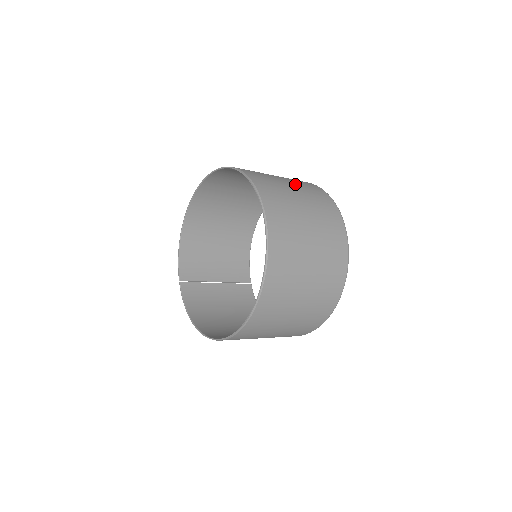
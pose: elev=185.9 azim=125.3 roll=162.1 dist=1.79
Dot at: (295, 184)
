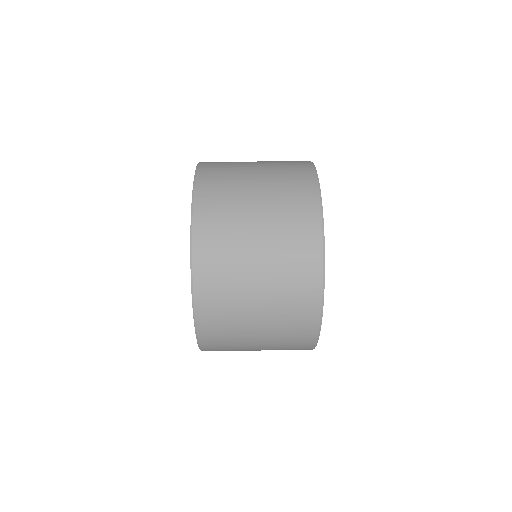
Dot at: (271, 243)
